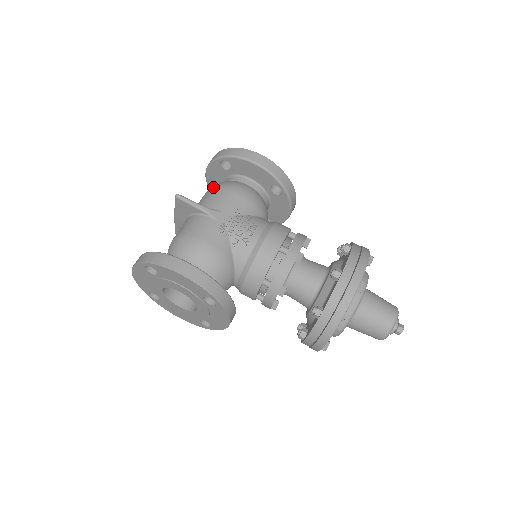
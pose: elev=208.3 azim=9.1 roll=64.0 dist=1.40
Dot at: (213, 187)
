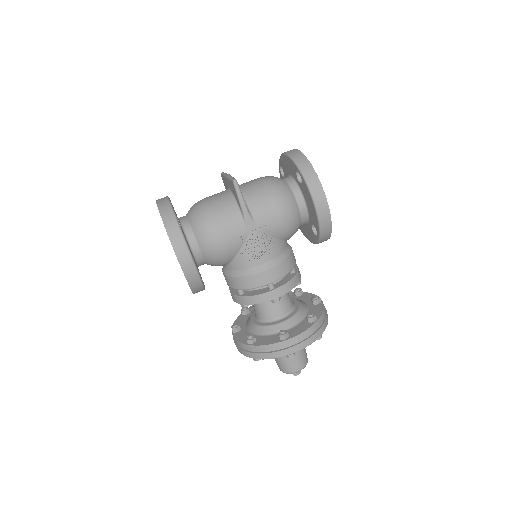
Dot at: (273, 186)
